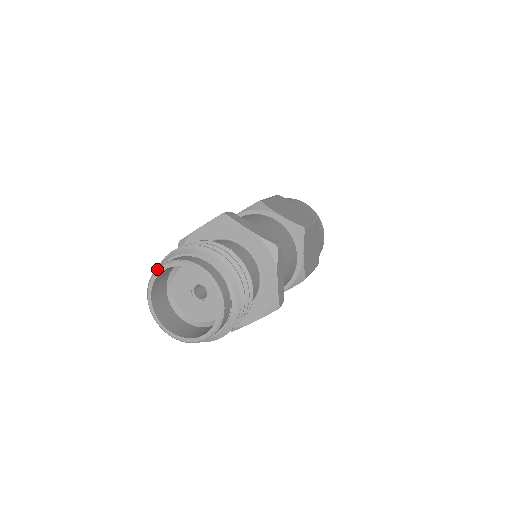
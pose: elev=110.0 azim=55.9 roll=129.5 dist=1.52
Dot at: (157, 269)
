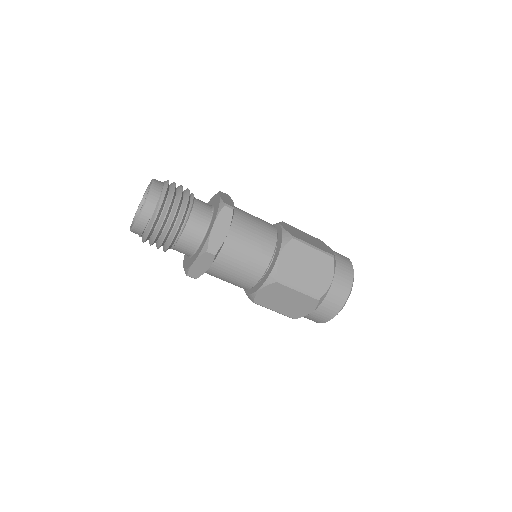
Dot at: (147, 189)
